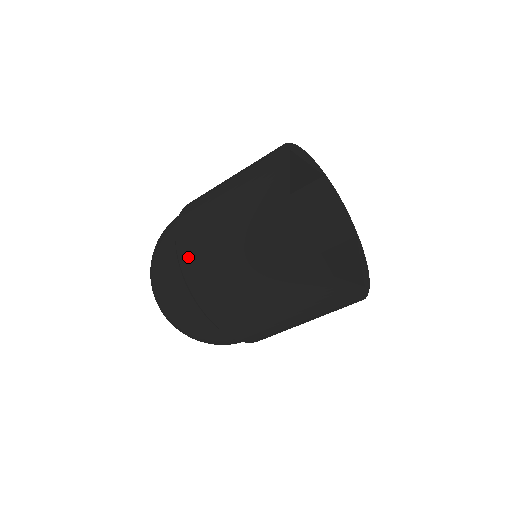
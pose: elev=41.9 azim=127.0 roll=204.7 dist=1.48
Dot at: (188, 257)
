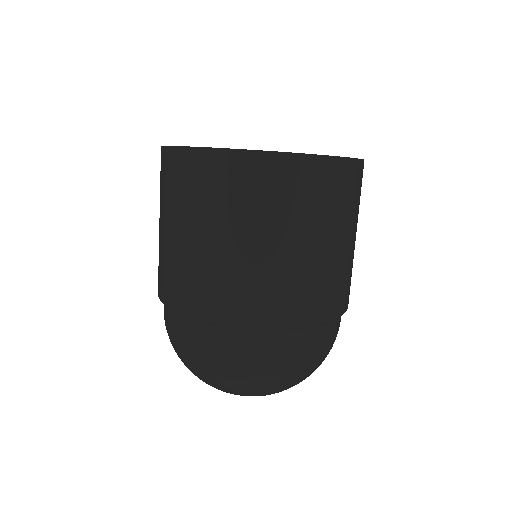
Dot at: (213, 308)
